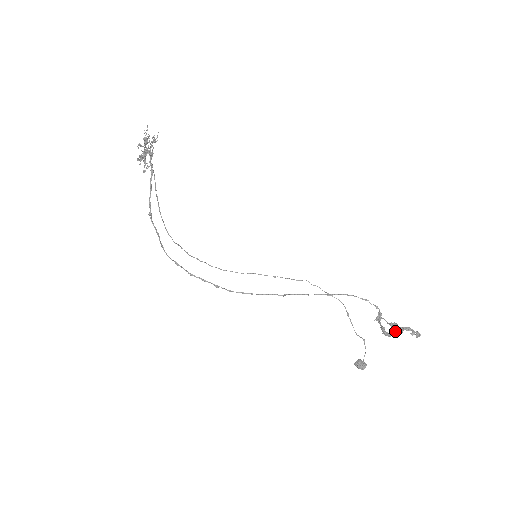
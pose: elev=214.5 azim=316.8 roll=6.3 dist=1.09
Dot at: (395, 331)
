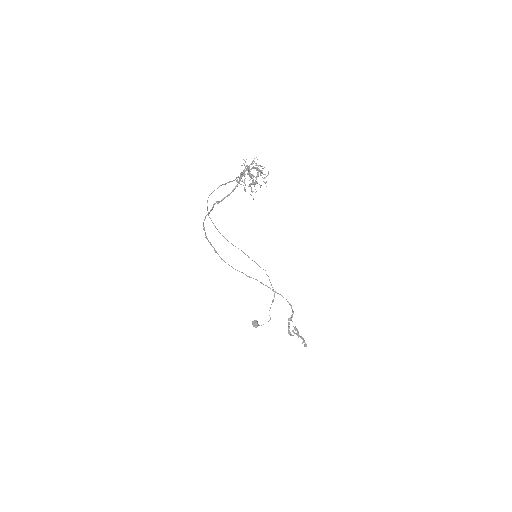
Dot at: (294, 332)
